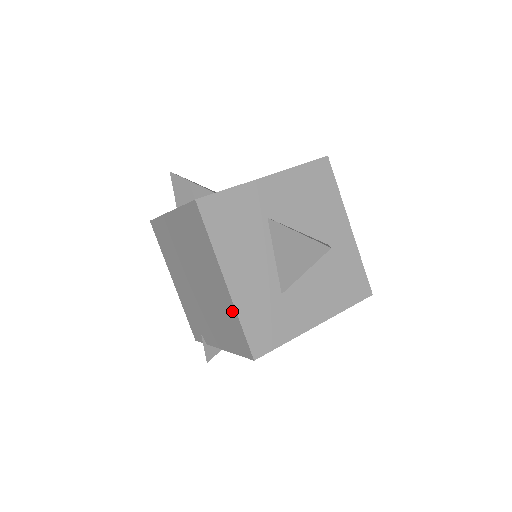
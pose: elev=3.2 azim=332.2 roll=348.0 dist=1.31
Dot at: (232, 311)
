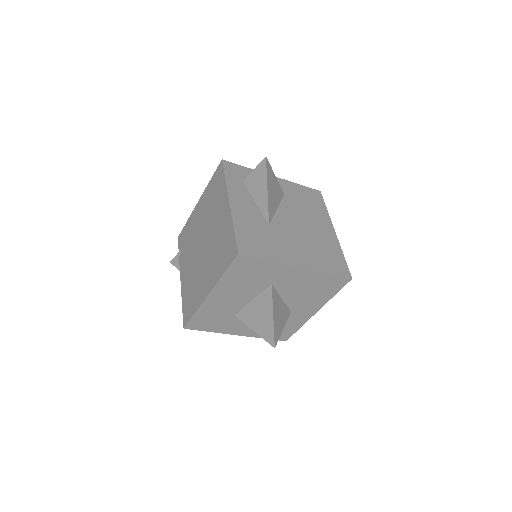
Dot at: (198, 302)
